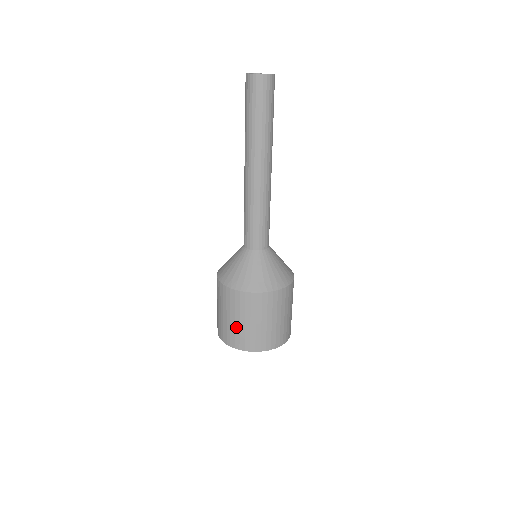
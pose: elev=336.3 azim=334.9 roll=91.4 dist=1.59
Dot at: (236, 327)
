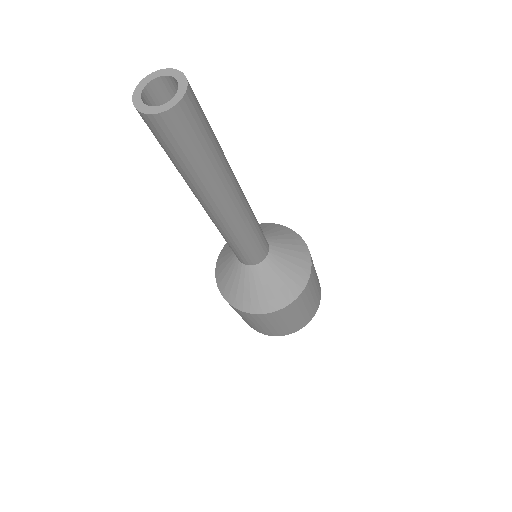
Dot at: (258, 327)
